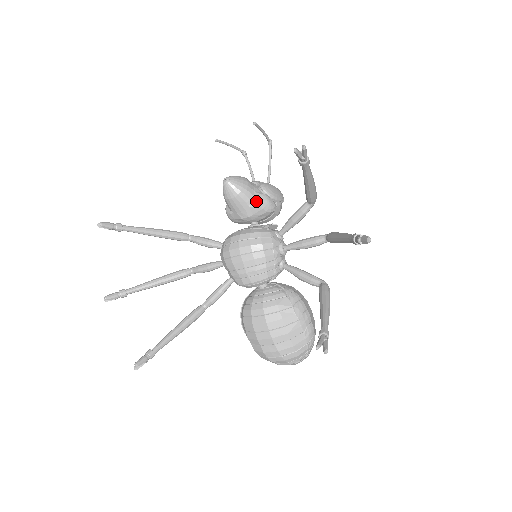
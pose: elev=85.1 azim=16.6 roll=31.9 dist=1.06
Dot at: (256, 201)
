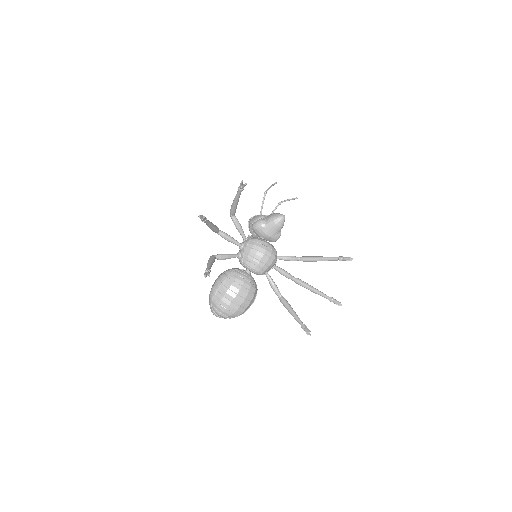
Dot at: (280, 235)
